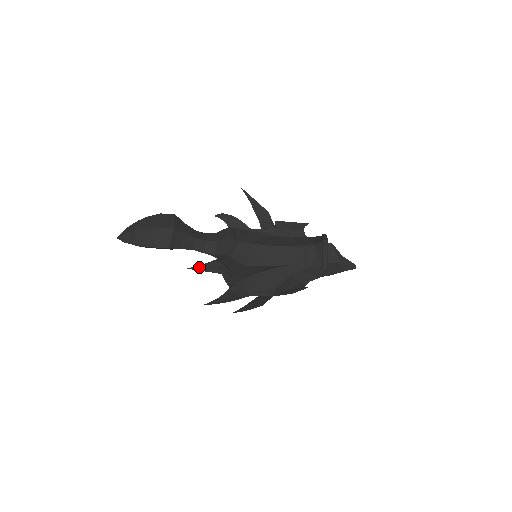
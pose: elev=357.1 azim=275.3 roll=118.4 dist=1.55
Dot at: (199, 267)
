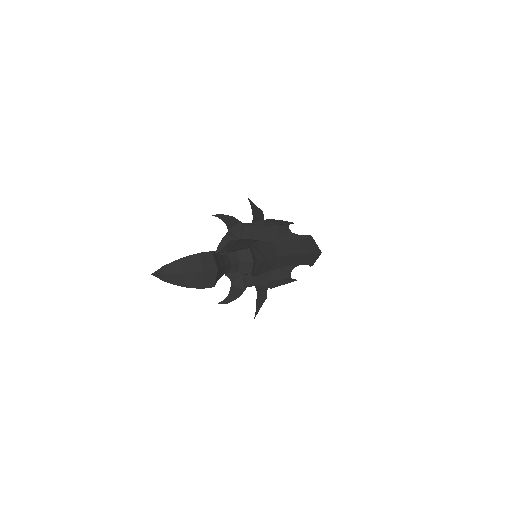
Dot at: occluded
